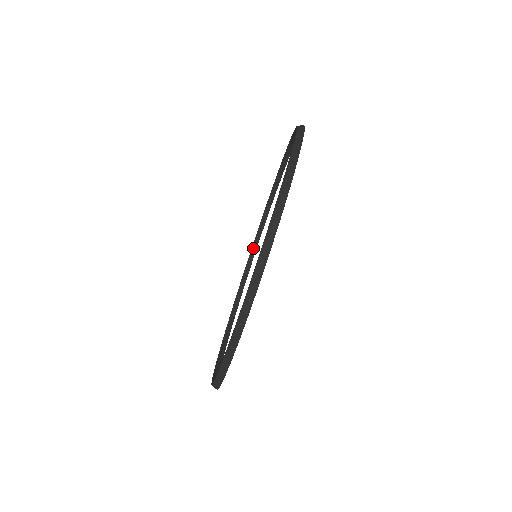
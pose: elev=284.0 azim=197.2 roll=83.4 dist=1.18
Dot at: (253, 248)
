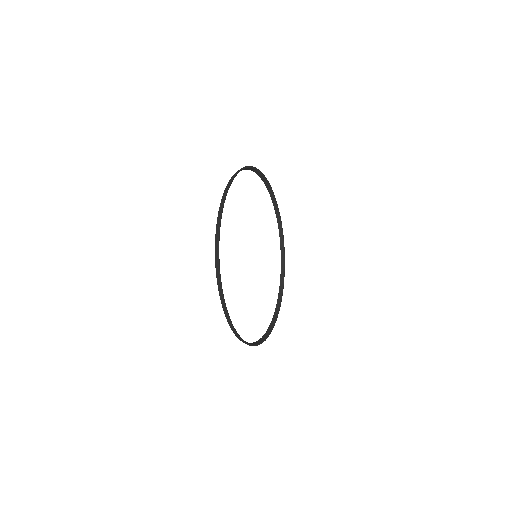
Dot at: (278, 222)
